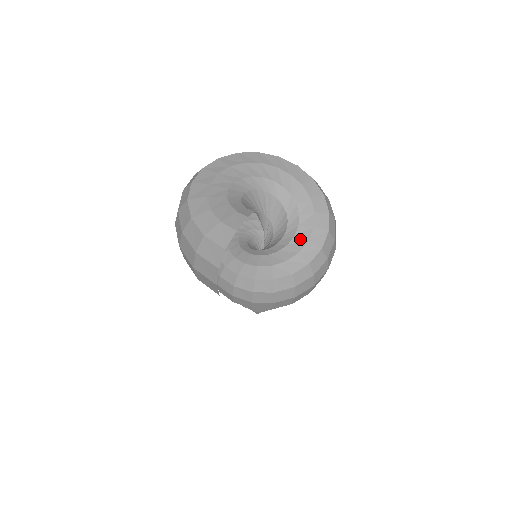
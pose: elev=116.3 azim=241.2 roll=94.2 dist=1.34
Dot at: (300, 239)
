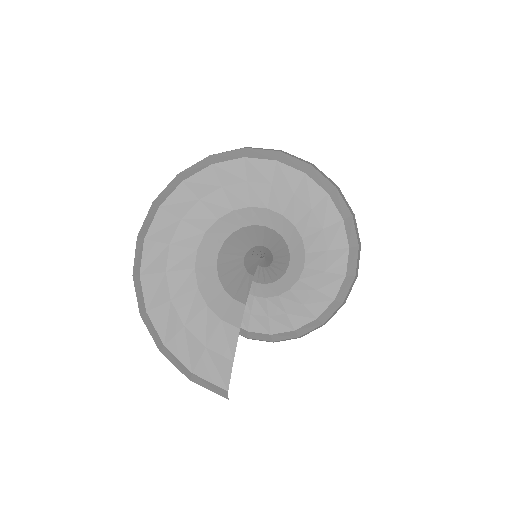
Dot at: (313, 271)
